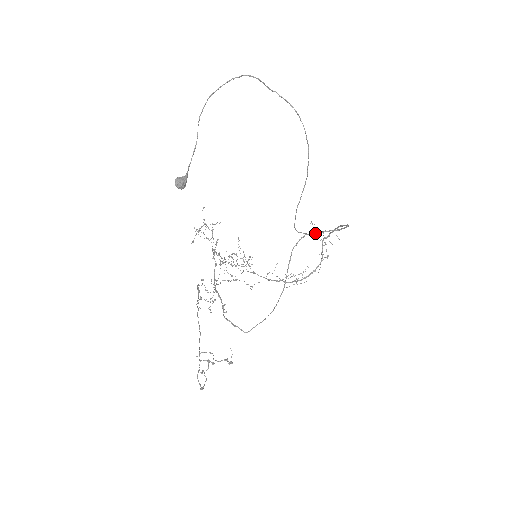
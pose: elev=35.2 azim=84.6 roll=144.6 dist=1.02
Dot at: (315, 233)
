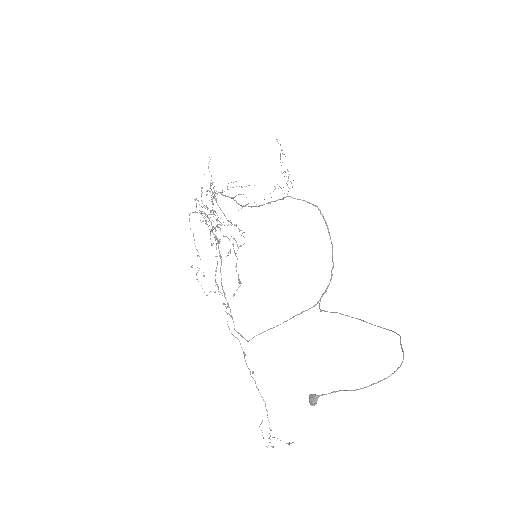
Dot at: occluded
